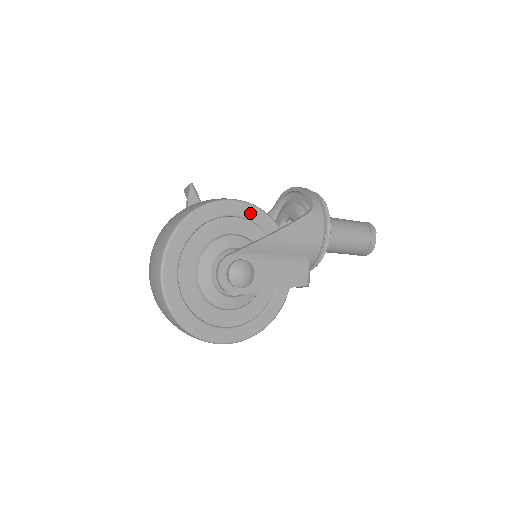
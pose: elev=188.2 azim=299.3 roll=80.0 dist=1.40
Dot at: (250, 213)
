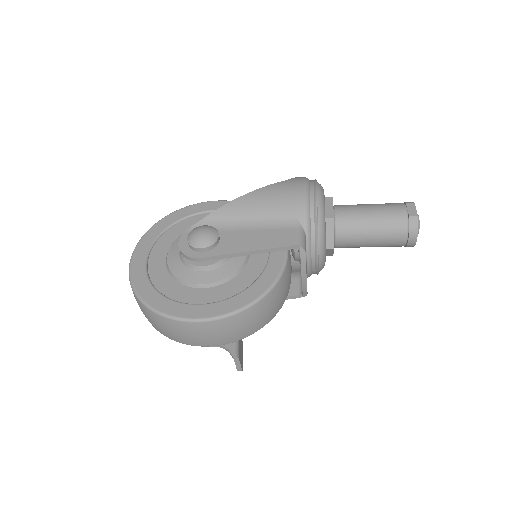
Dot at: occluded
